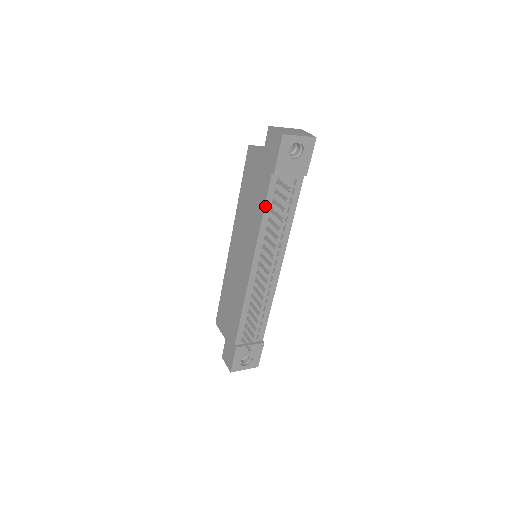
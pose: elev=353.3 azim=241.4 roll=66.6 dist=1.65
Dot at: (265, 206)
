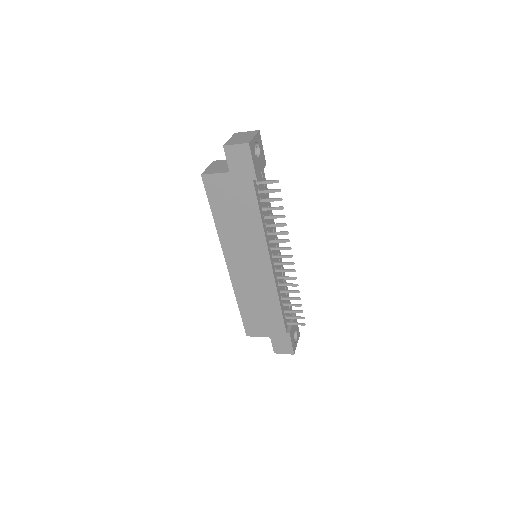
Dot at: (259, 209)
